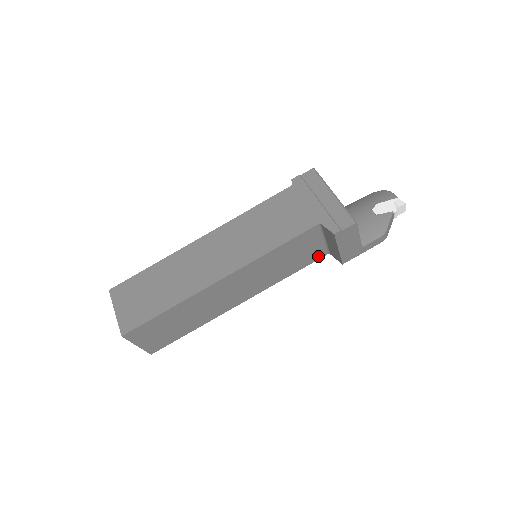
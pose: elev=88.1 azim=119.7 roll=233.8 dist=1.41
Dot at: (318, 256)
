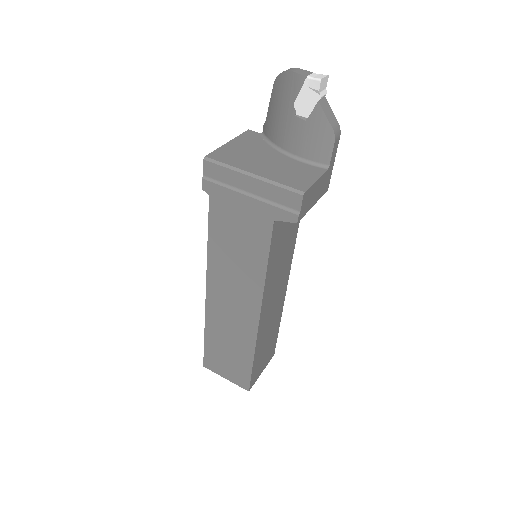
Dot at: occluded
